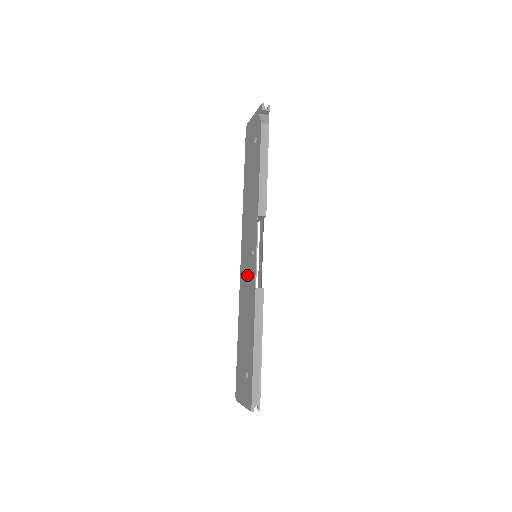
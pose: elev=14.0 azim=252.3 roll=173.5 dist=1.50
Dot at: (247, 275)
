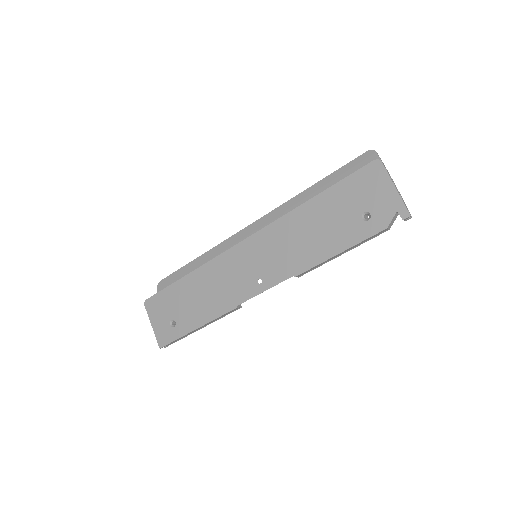
Dot at: (237, 275)
